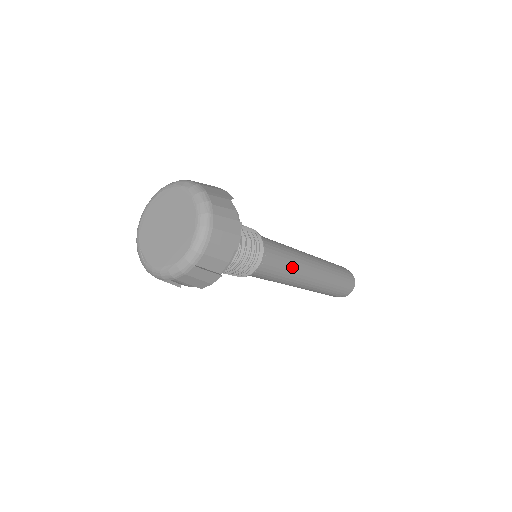
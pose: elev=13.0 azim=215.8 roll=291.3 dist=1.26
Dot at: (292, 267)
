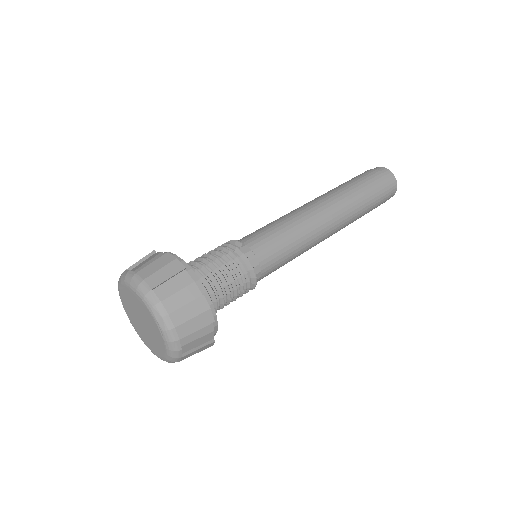
Dot at: occluded
